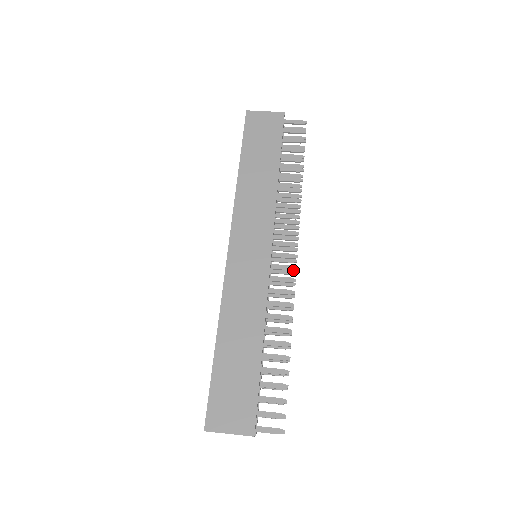
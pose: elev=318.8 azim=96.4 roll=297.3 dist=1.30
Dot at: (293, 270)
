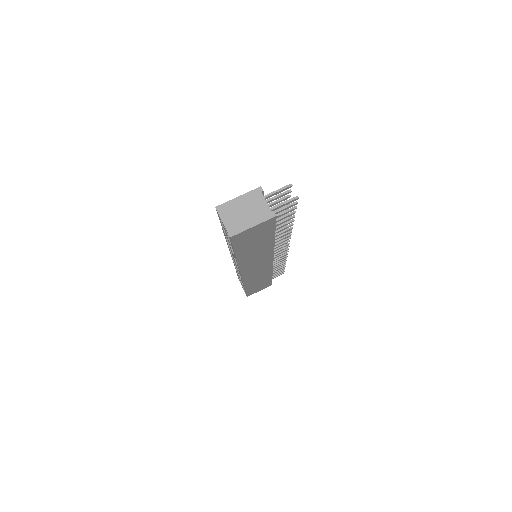
Dot at: (286, 250)
